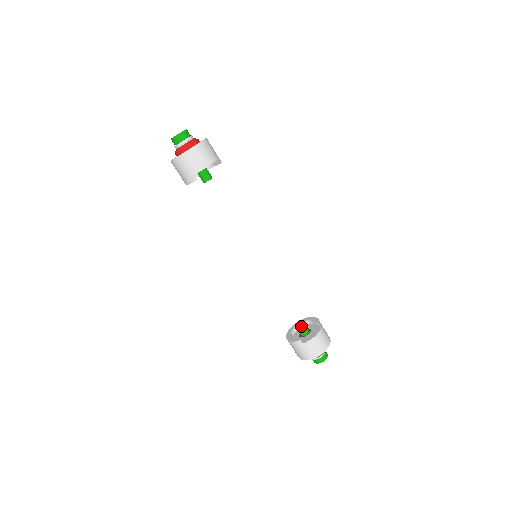
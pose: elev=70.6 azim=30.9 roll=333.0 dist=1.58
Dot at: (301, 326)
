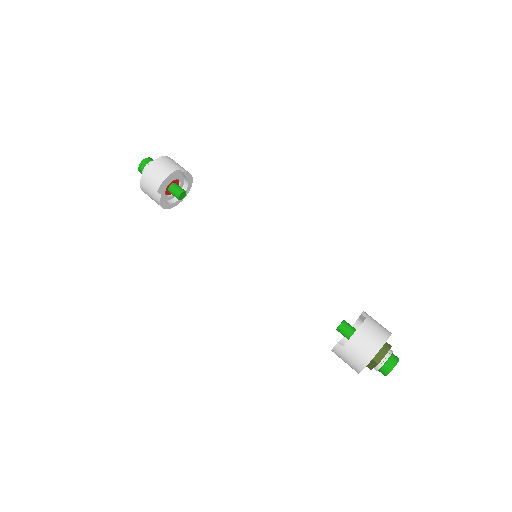
Dot at: (341, 326)
